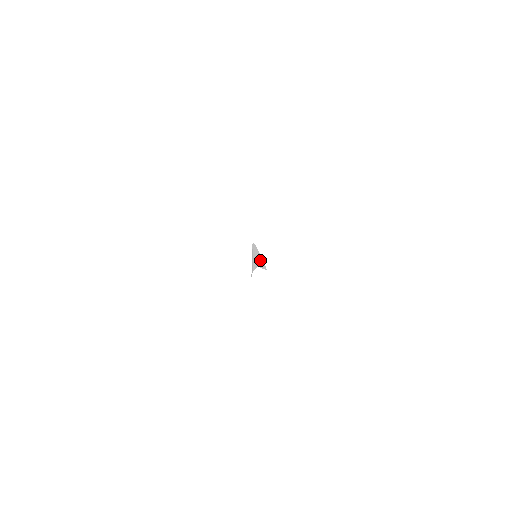
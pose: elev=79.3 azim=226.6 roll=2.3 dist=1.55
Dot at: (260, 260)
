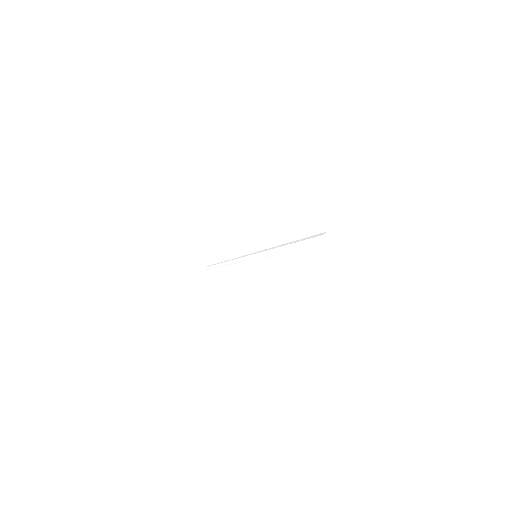
Dot at: occluded
